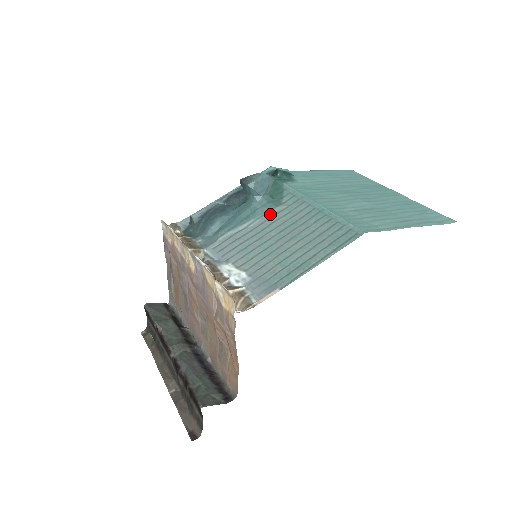
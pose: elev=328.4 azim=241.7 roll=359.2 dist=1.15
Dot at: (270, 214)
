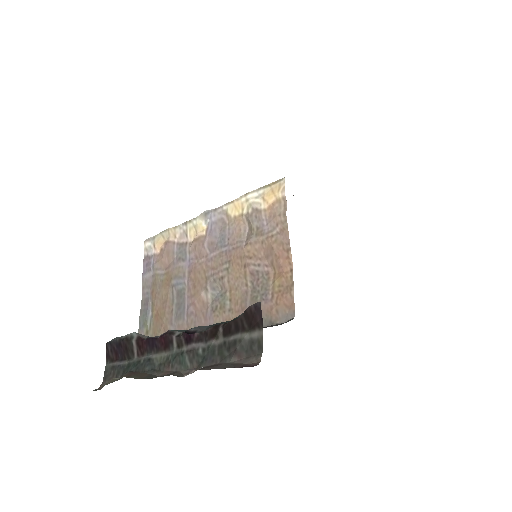
Dot at: occluded
